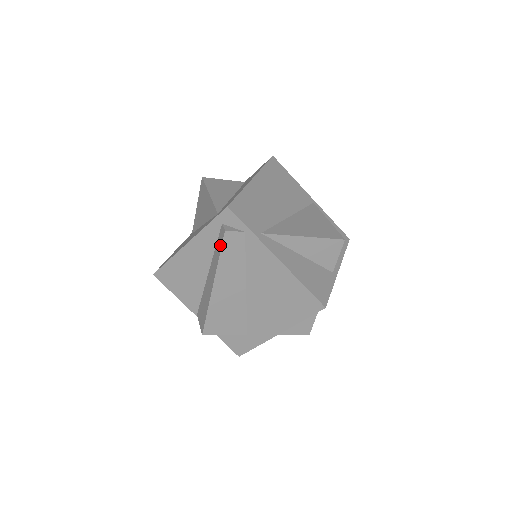
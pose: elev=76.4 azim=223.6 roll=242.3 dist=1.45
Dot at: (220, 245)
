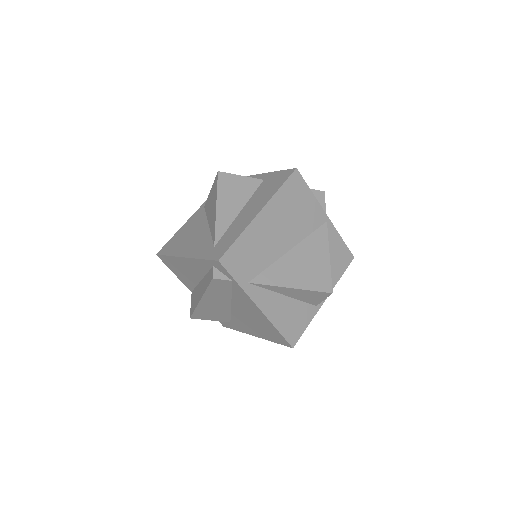
Dot at: (208, 282)
